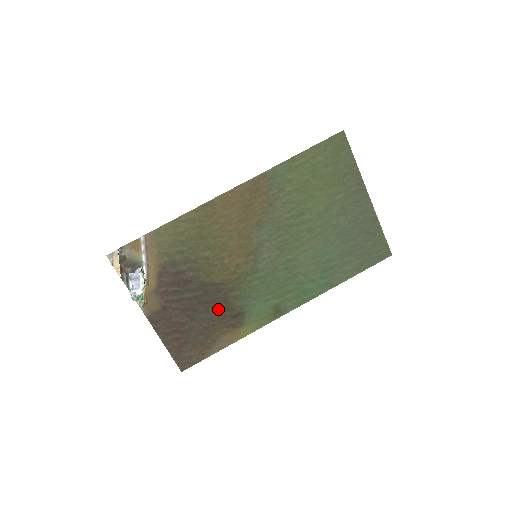
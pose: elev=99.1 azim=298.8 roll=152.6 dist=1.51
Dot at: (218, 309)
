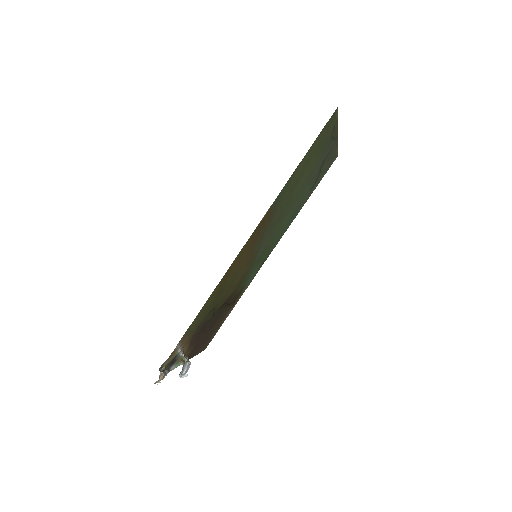
Dot at: (228, 305)
